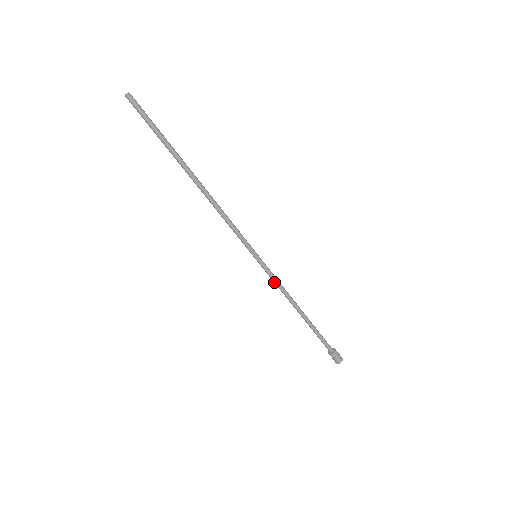
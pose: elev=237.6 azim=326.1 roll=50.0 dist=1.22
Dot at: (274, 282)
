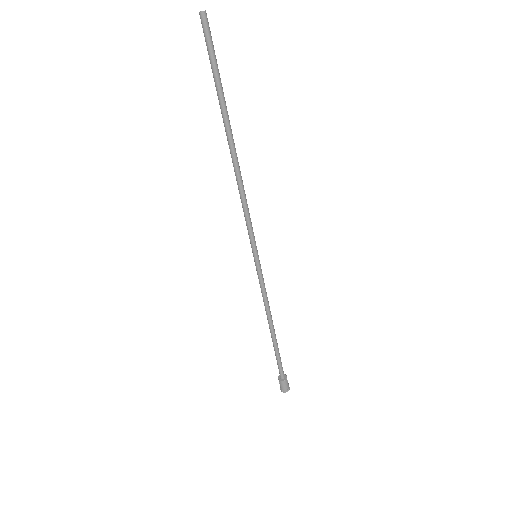
Dot at: (261, 289)
